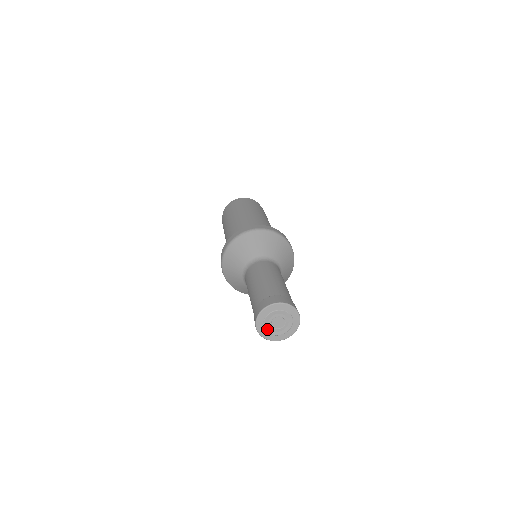
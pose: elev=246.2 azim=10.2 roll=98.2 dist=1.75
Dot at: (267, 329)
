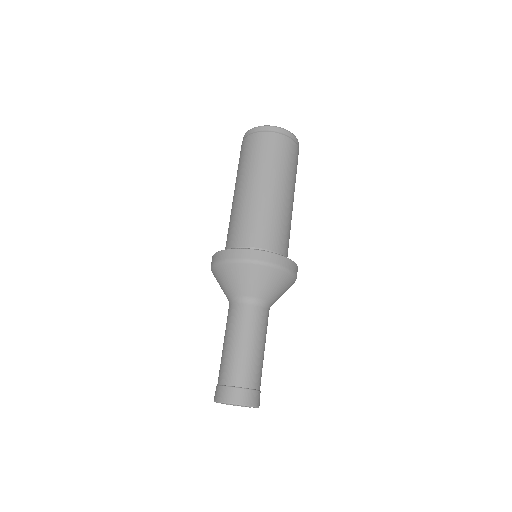
Dot at: occluded
